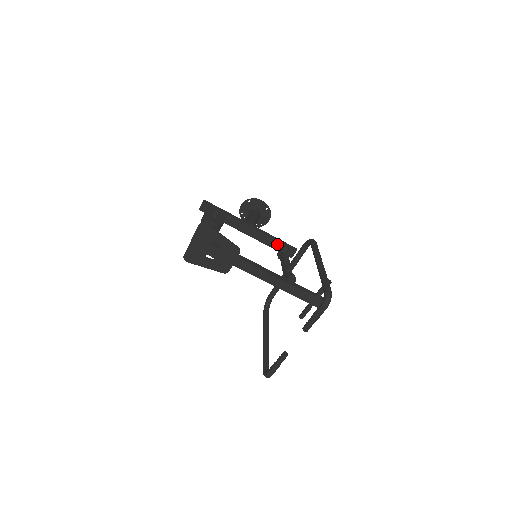
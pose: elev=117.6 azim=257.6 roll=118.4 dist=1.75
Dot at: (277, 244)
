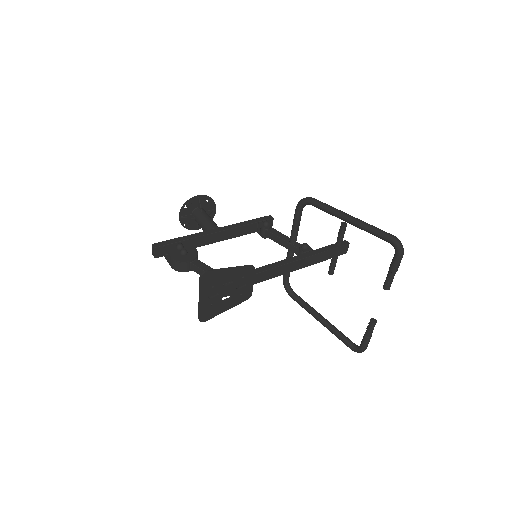
Dot at: (252, 226)
